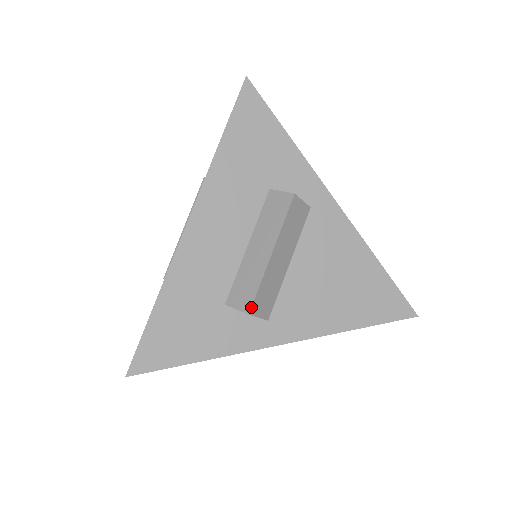
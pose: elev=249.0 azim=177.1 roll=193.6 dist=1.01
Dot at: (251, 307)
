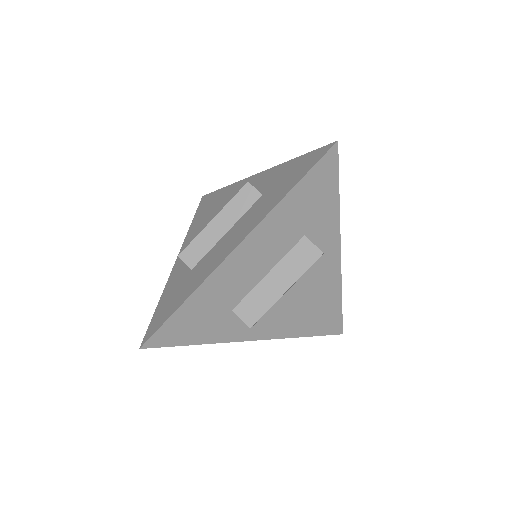
Dot at: occluded
